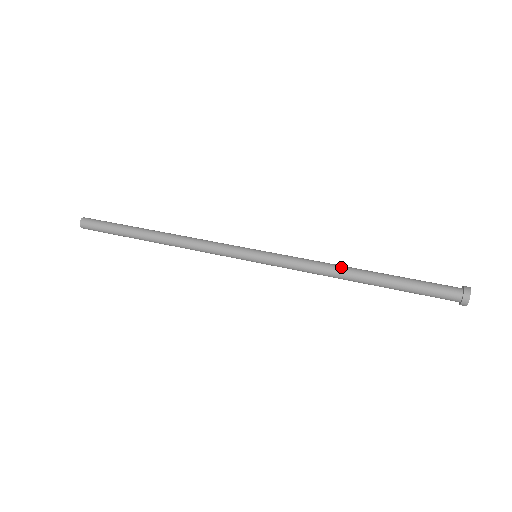
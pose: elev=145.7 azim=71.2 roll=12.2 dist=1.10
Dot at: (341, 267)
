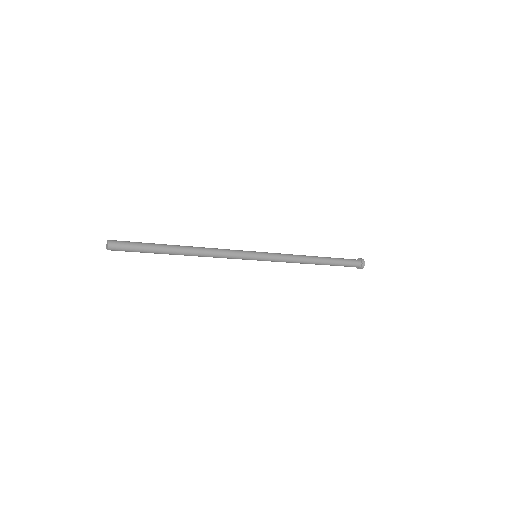
Dot at: occluded
